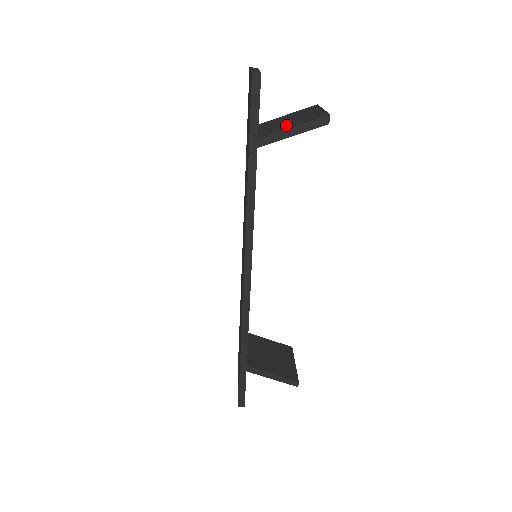
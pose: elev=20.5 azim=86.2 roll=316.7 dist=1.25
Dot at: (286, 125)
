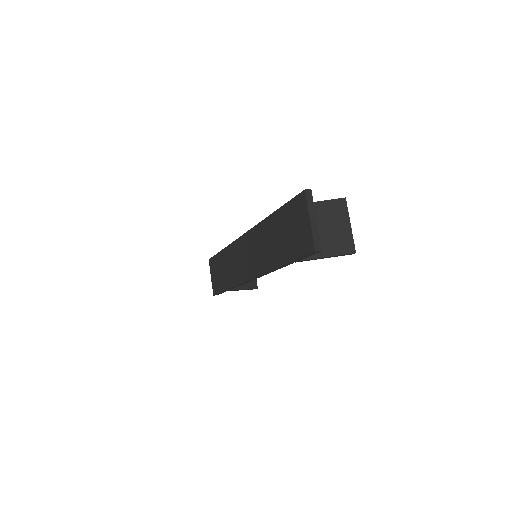
Dot at: occluded
